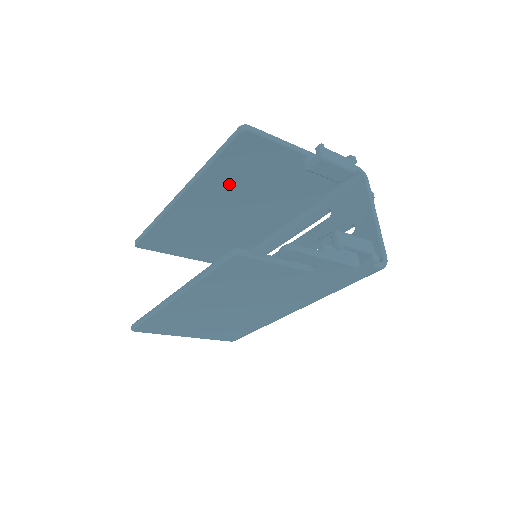
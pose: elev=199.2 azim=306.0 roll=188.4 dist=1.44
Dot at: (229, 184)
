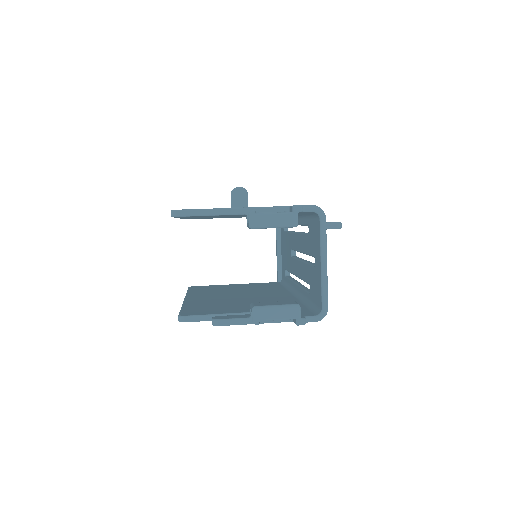
Dot at: occluded
